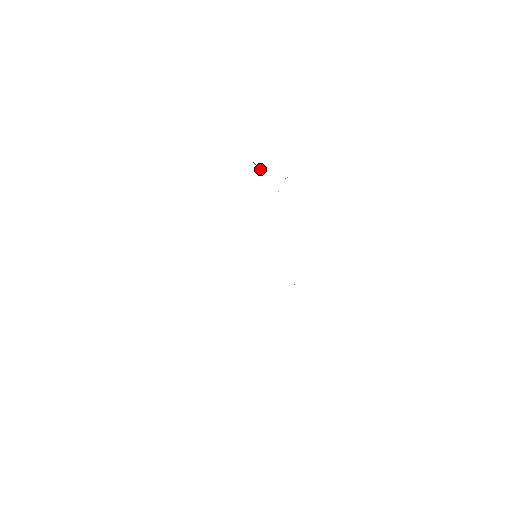
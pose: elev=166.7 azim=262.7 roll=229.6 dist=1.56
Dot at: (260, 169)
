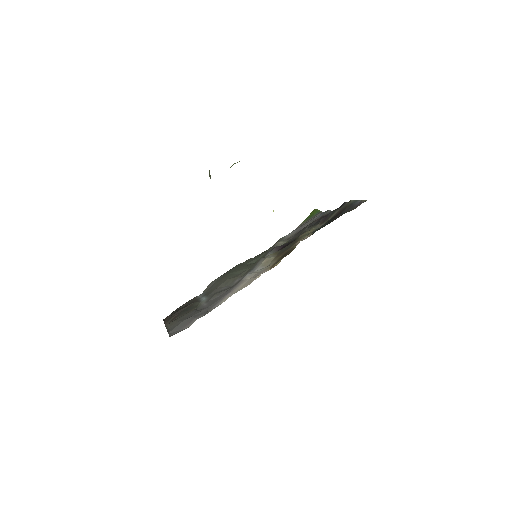
Dot at: occluded
